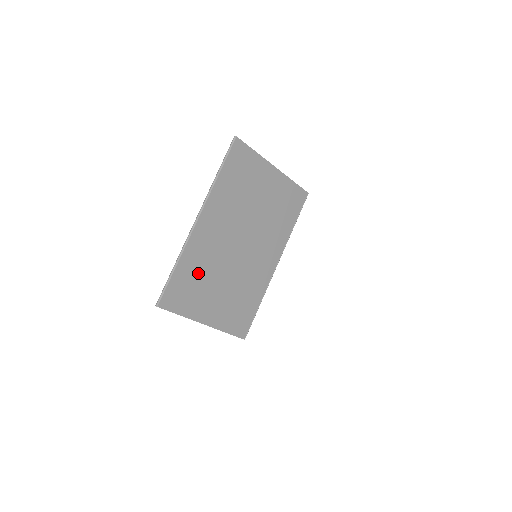
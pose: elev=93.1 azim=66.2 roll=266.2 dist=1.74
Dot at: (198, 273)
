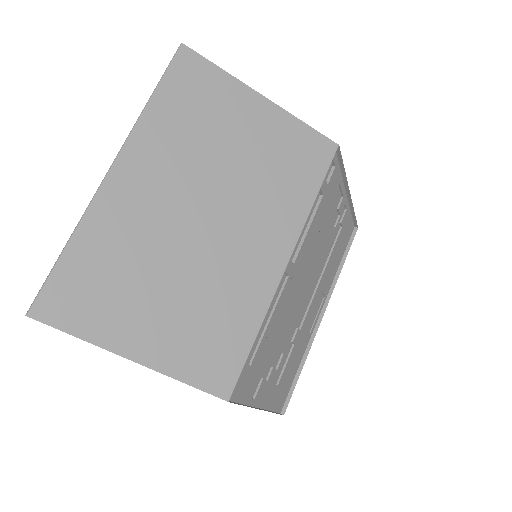
Dot at: (116, 262)
